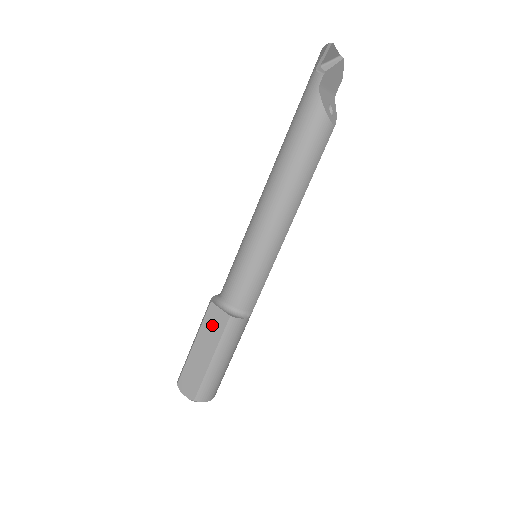
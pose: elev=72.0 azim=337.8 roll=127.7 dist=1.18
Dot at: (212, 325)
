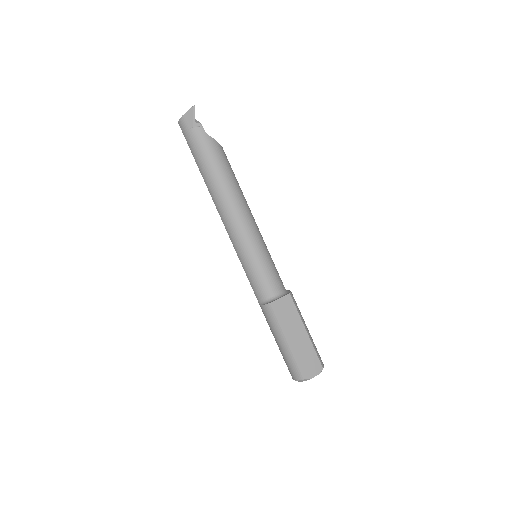
Dot at: (286, 313)
